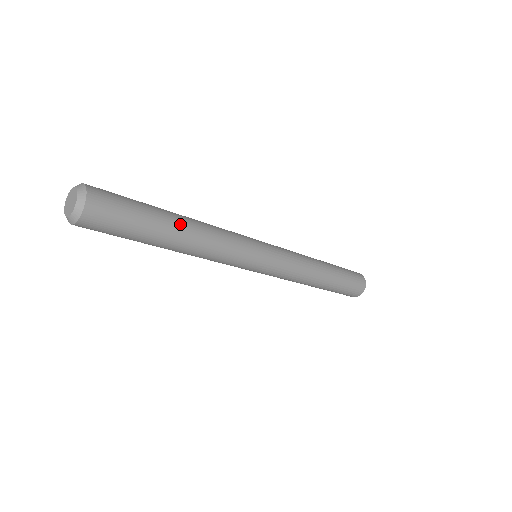
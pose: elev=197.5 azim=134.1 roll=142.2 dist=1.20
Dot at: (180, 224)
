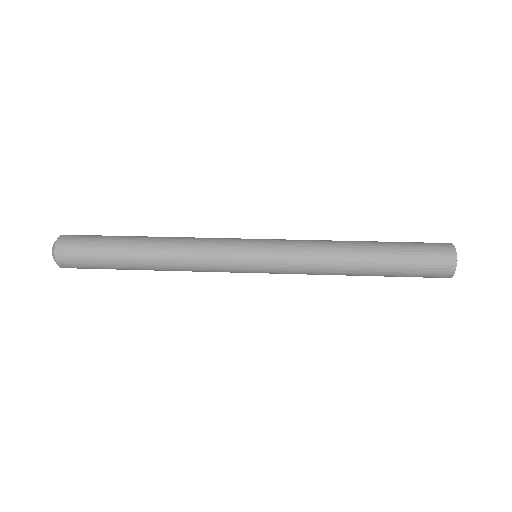
Dot at: (141, 252)
